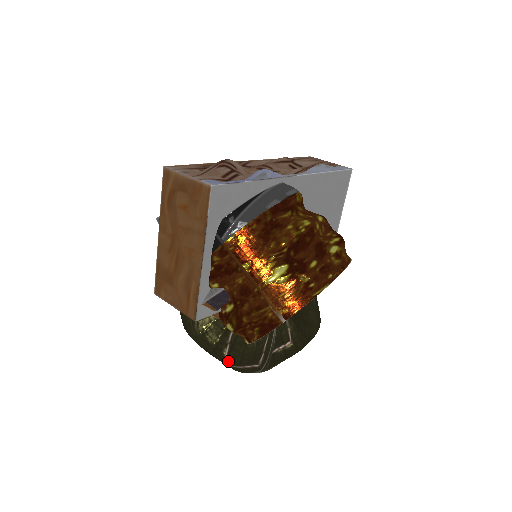
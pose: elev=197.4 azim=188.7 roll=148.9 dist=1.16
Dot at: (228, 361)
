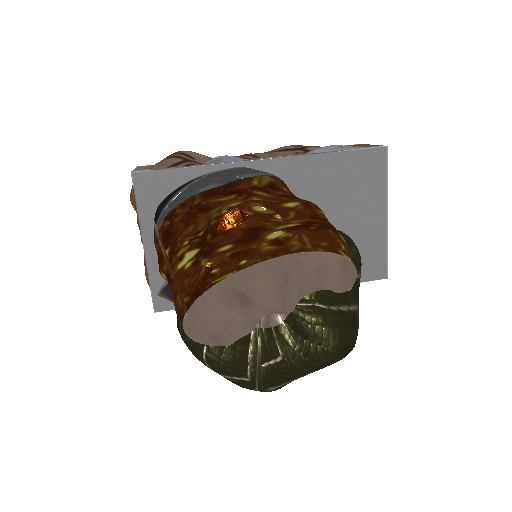
Dot at: (210, 366)
